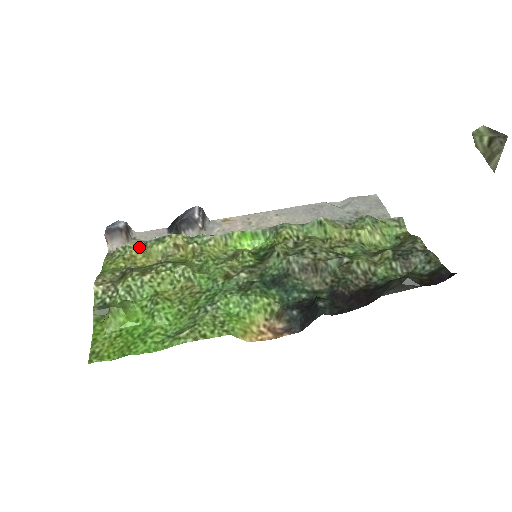
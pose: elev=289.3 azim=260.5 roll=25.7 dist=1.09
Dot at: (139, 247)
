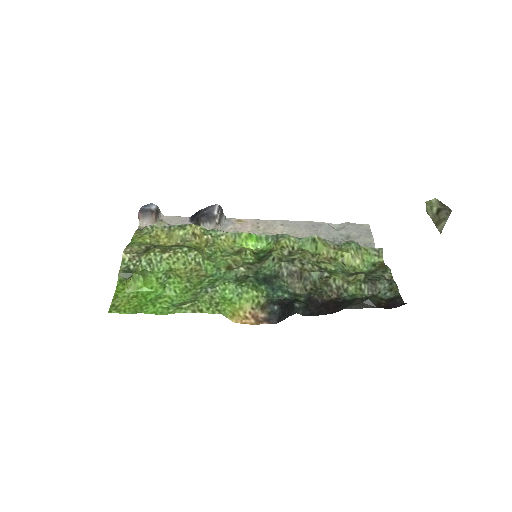
Dot at: (164, 229)
